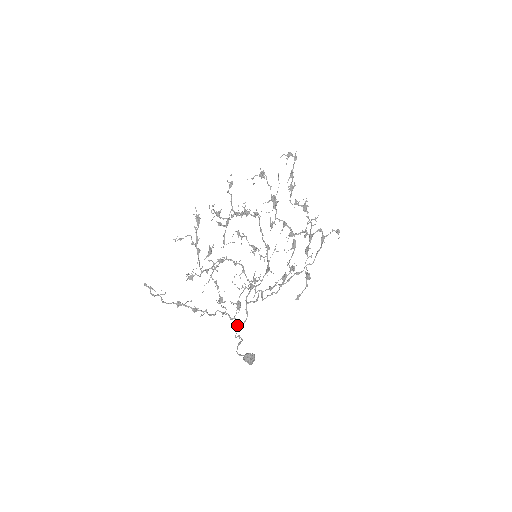
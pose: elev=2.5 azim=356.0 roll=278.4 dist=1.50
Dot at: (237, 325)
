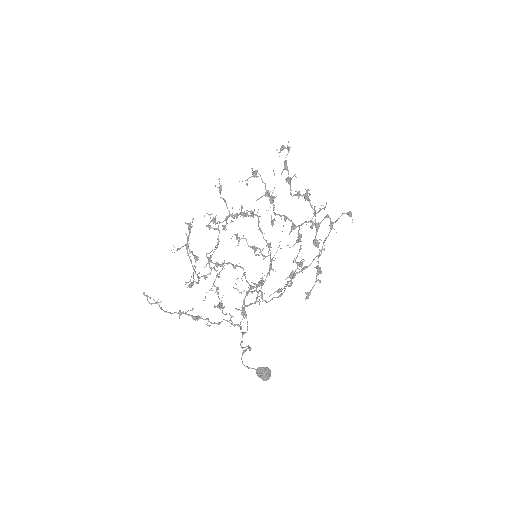
Dot at: (243, 333)
